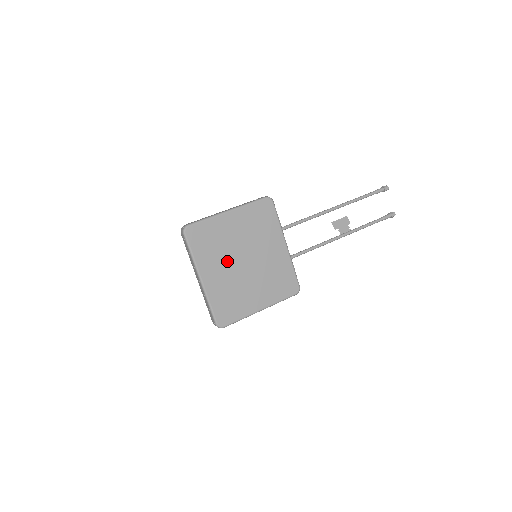
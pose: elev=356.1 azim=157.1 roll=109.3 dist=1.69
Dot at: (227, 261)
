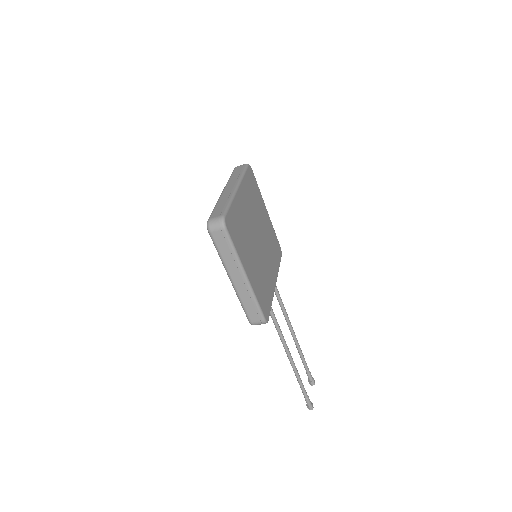
Dot at: (253, 217)
